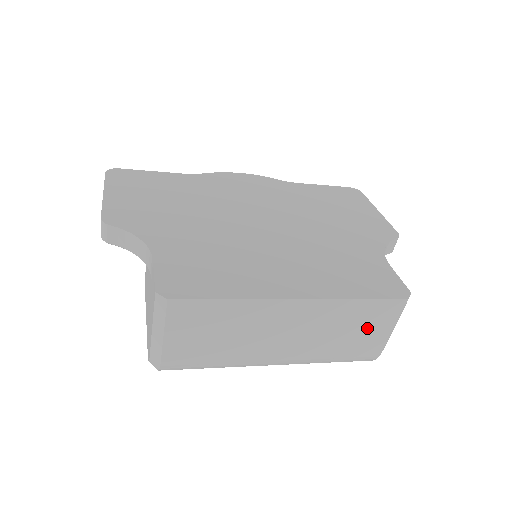
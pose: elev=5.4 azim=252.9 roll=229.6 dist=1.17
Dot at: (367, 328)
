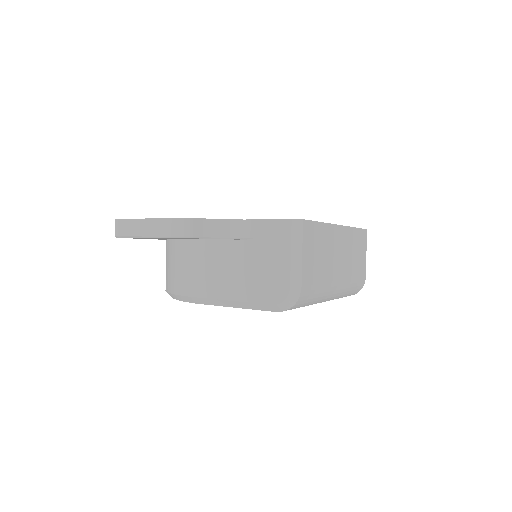
Dot at: (360, 254)
